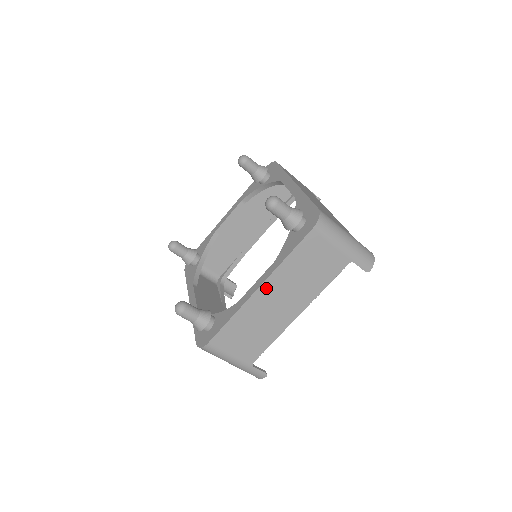
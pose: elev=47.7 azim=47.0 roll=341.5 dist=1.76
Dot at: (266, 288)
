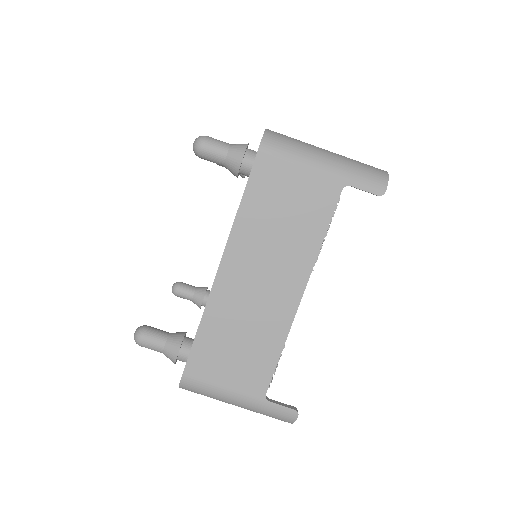
Dot at: (230, 264)
